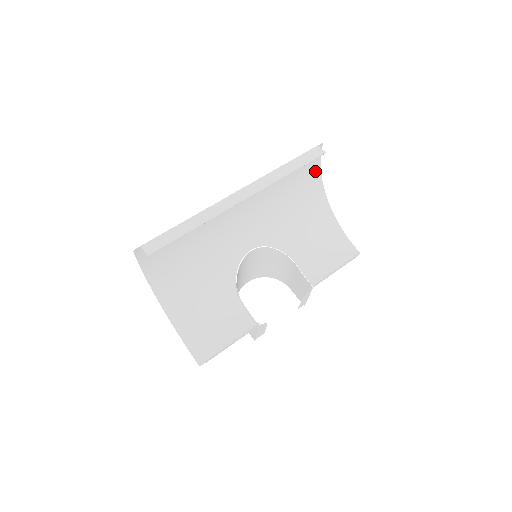
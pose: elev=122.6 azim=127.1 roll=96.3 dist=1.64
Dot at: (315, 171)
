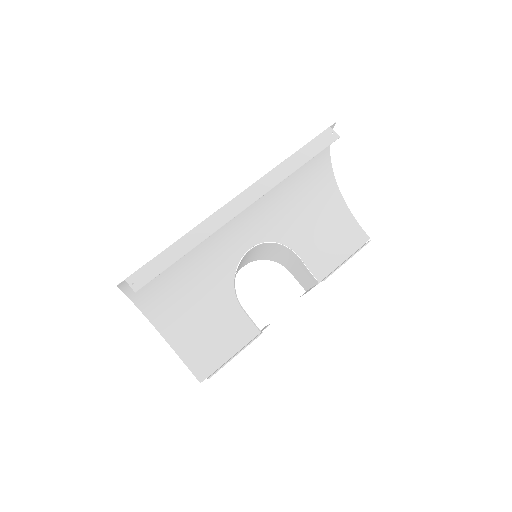
Dot at: (323, 151)
